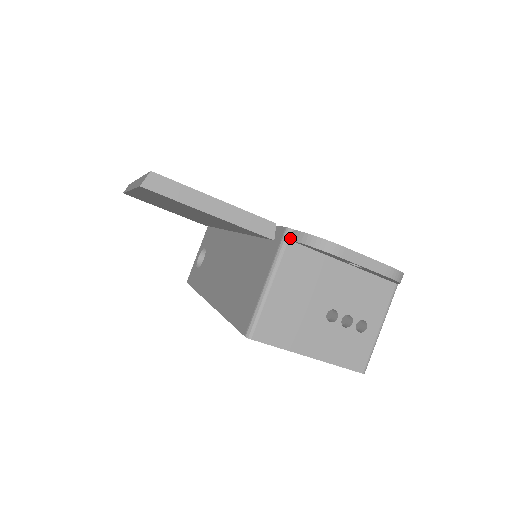
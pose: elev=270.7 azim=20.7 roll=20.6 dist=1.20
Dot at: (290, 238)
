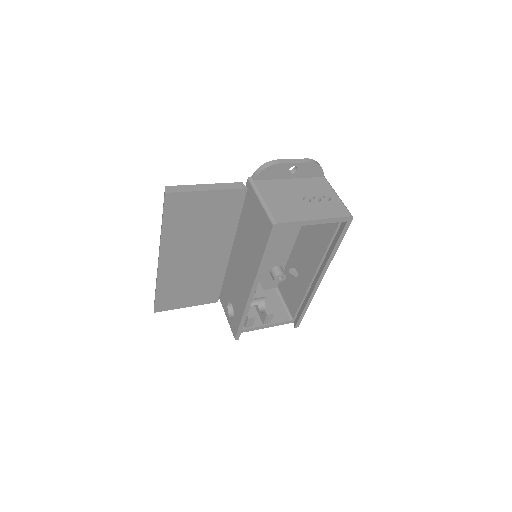
Dot at: (253, 180)
